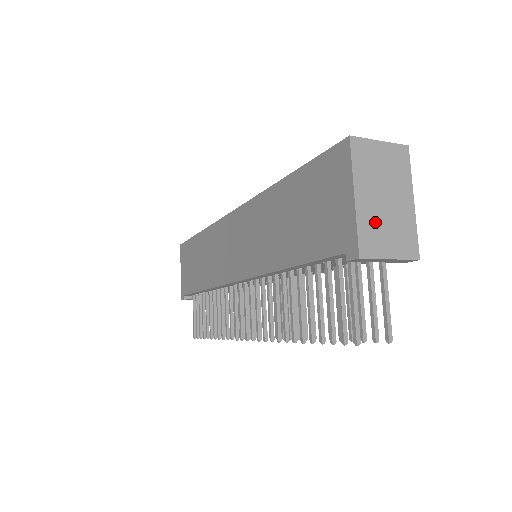
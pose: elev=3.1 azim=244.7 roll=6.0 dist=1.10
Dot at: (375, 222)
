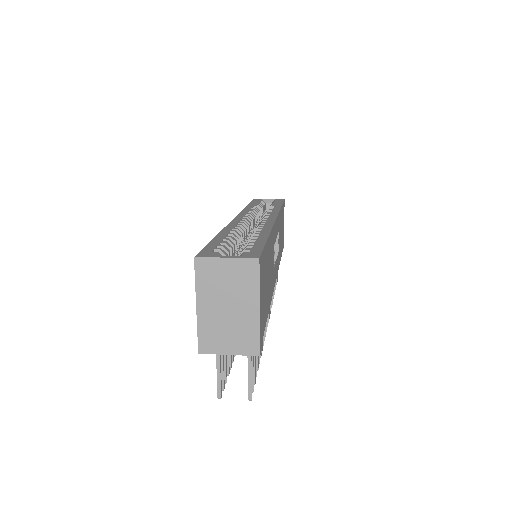
Dot at: (215, 326)
